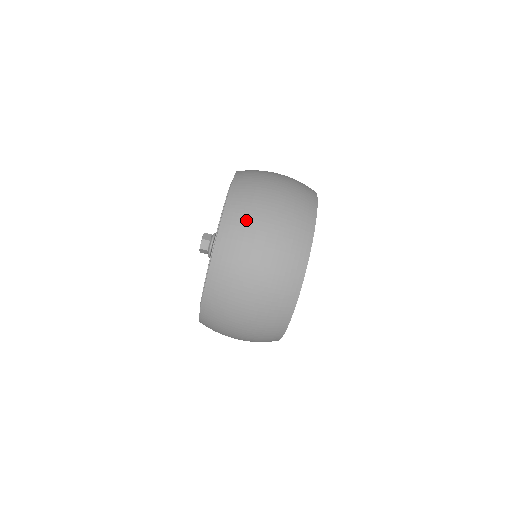
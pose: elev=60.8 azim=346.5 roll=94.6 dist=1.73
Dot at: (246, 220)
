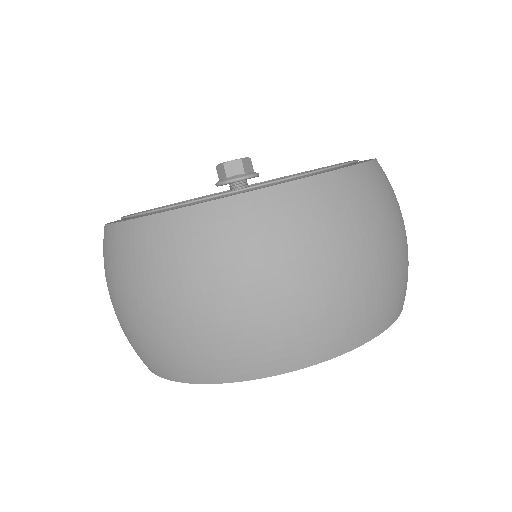
Dot at: (338, 220)
